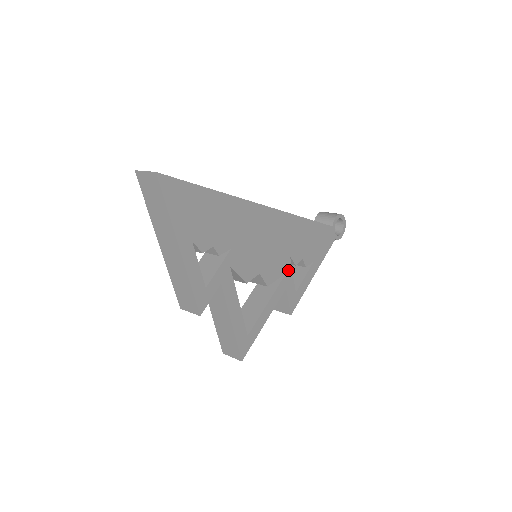
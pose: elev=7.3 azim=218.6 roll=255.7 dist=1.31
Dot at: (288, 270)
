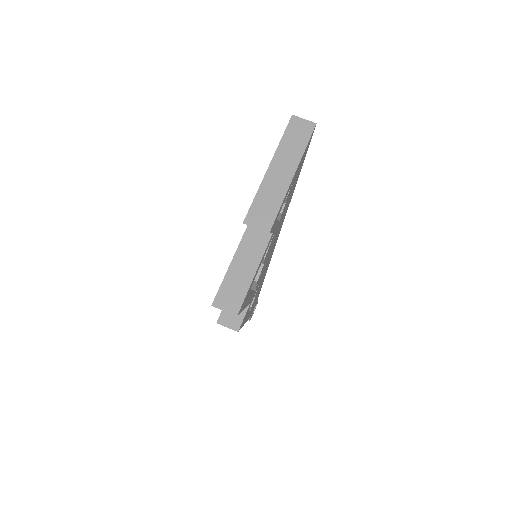
Dot at: occluded
